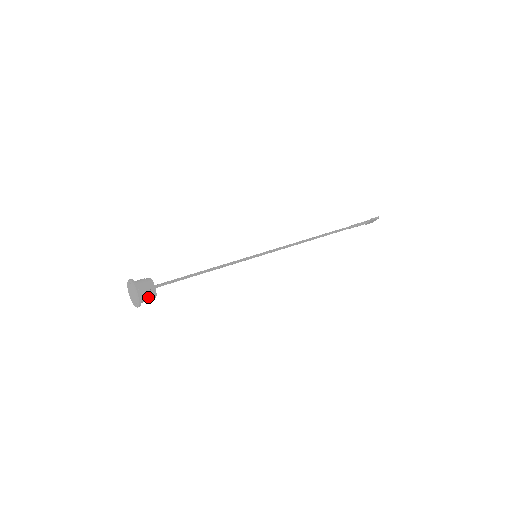
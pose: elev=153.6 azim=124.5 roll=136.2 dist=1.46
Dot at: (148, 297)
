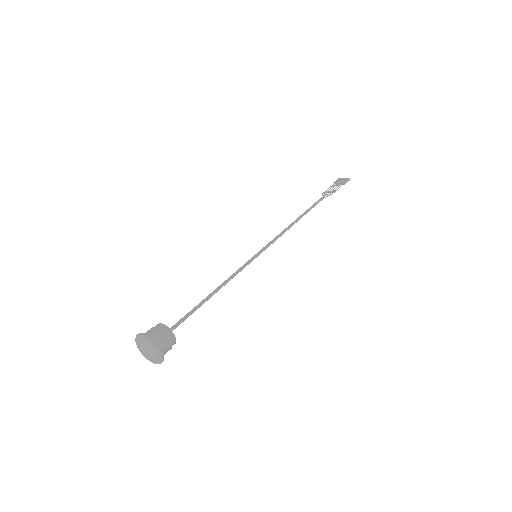
Dot at: occluded
